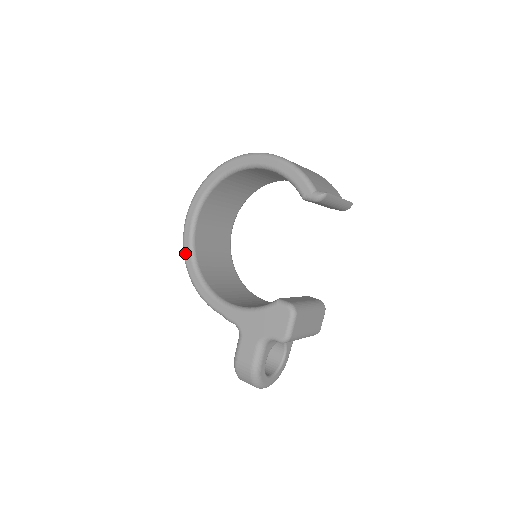
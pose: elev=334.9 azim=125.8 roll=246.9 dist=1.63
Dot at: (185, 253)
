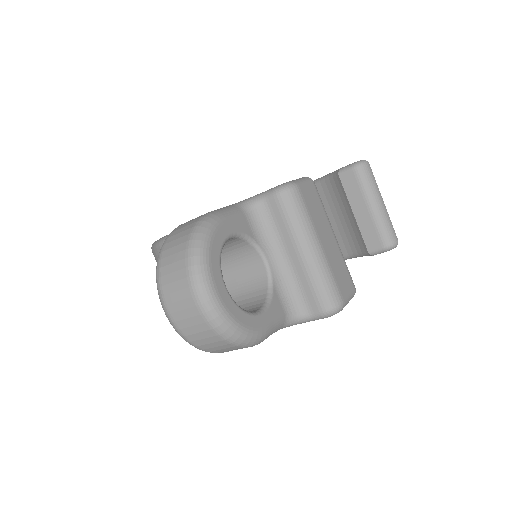
Dot at: occluded
